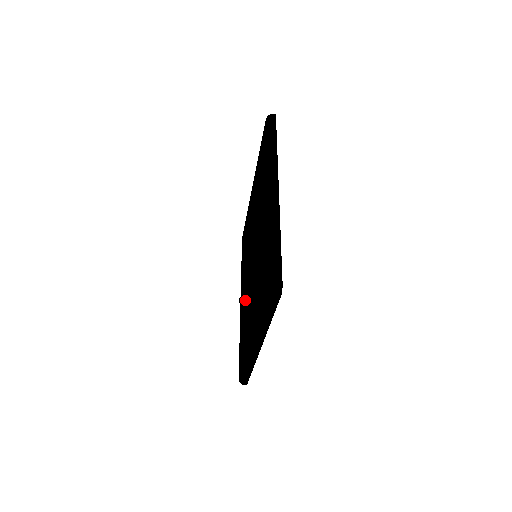
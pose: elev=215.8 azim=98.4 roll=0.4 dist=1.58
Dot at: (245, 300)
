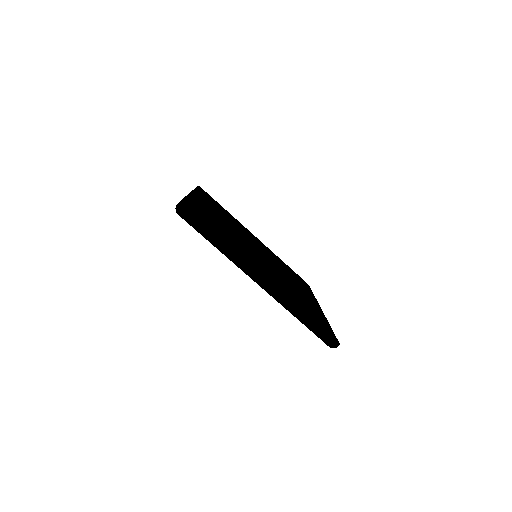
Dot at: occluded
